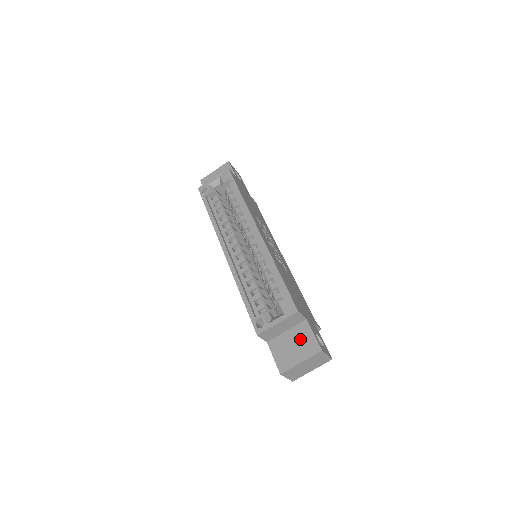
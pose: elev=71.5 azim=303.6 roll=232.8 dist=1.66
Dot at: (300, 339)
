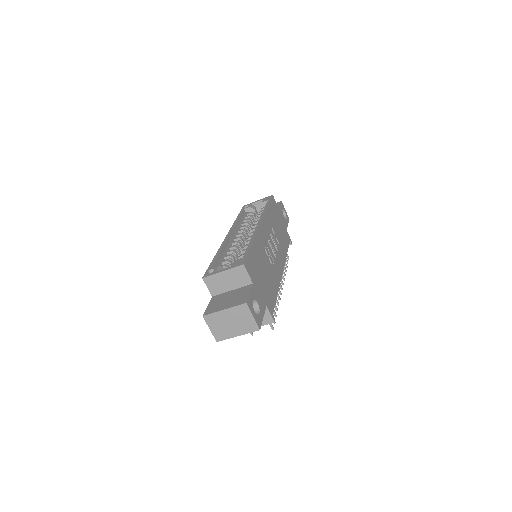
Dot at: (237, 295)
